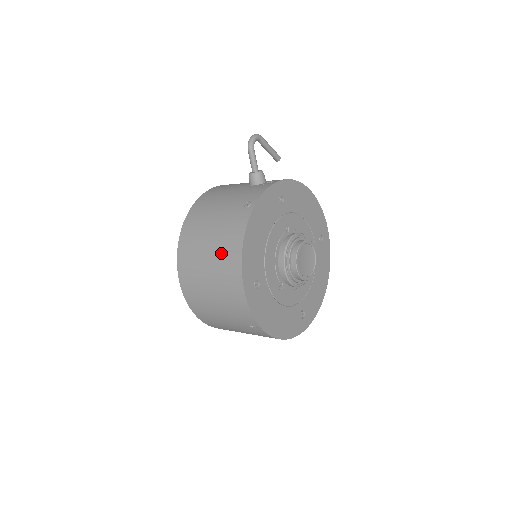
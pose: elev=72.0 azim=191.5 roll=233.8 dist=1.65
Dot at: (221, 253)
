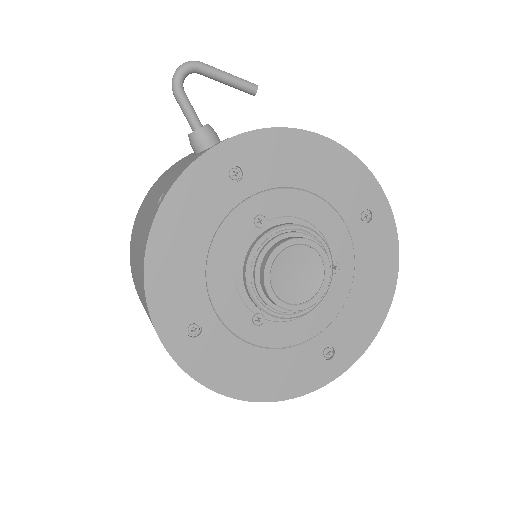
Dot at: (139, 281)
